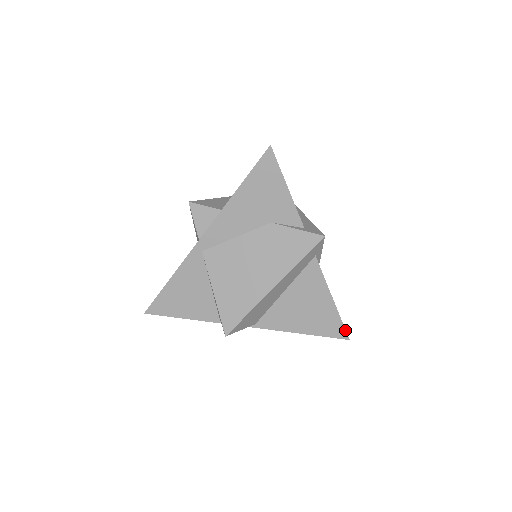
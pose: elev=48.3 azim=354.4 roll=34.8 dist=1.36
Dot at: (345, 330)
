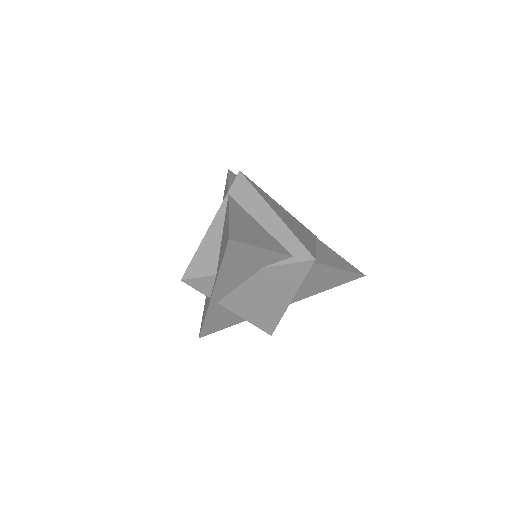
Dot at: (359, 274)
